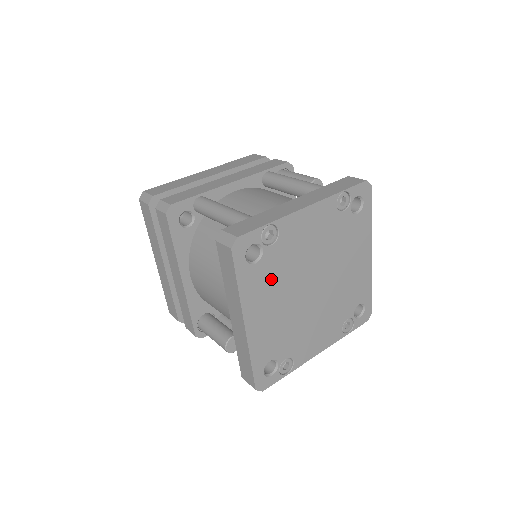
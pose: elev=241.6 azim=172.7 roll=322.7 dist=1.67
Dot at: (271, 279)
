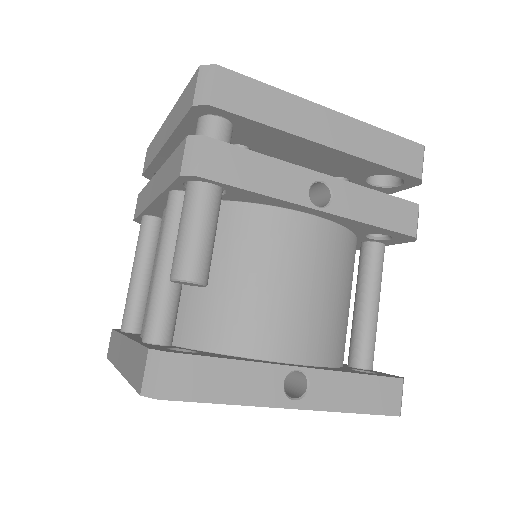
Dot at: occluded
